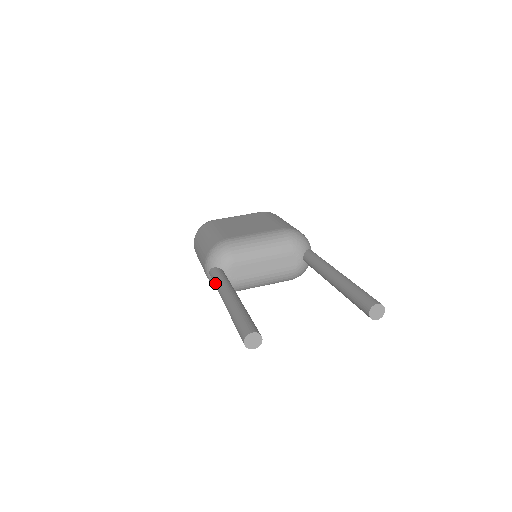
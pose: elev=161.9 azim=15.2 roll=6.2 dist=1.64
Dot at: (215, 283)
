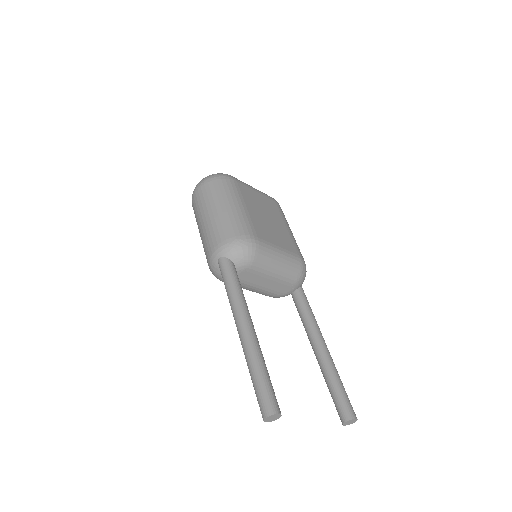
Dot at: (230, 287)
